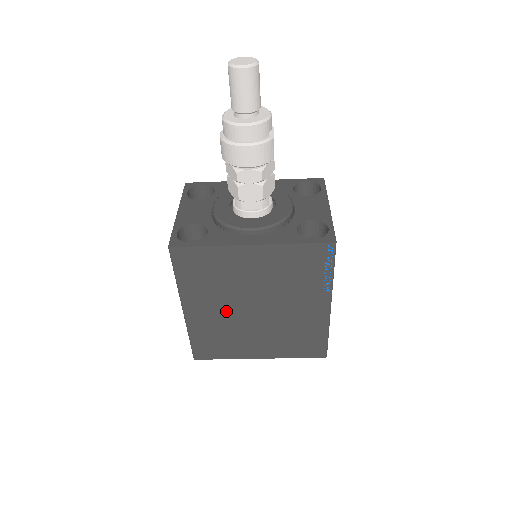
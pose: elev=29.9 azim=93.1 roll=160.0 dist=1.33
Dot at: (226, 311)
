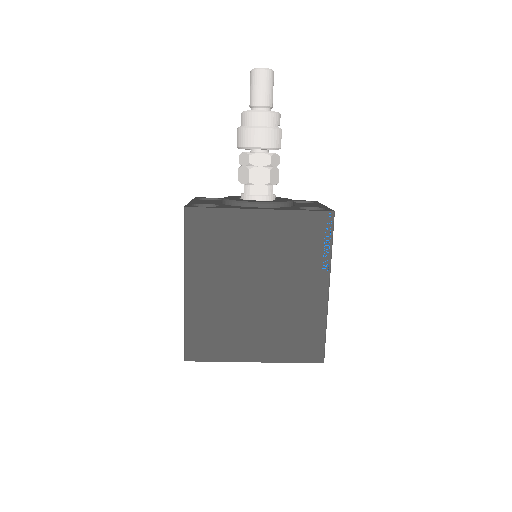
Dot at: (227, 291)
